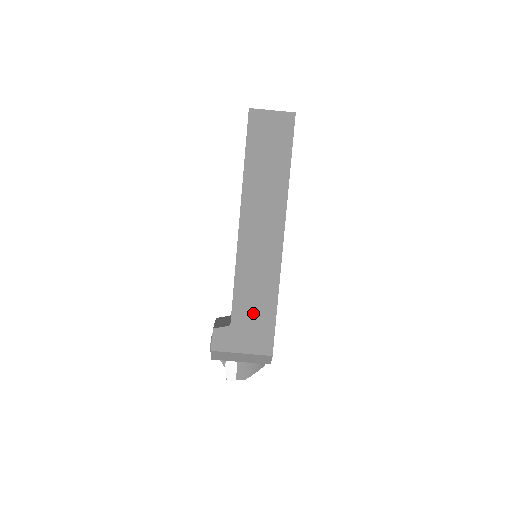
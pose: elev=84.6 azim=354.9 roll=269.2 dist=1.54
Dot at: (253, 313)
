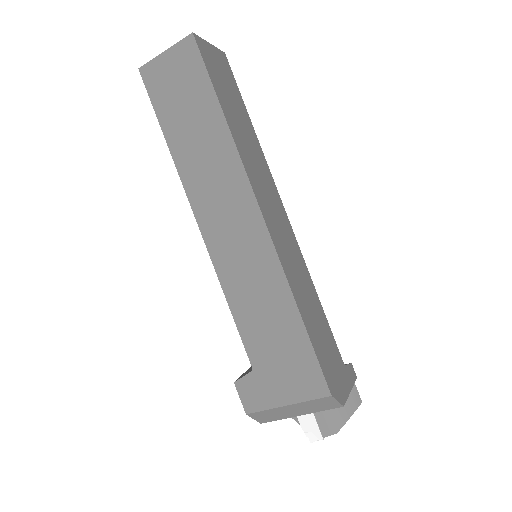
Dot at: (274, 341)
